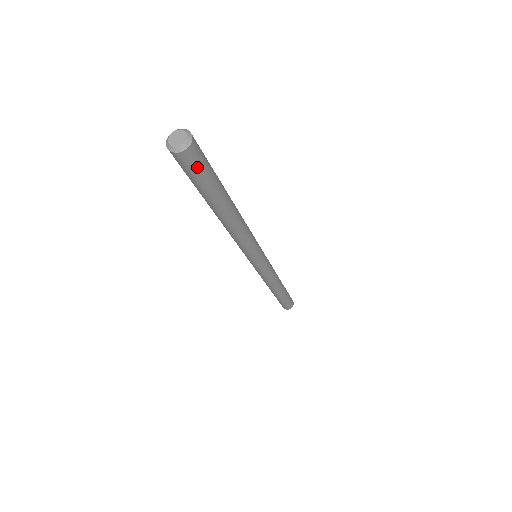
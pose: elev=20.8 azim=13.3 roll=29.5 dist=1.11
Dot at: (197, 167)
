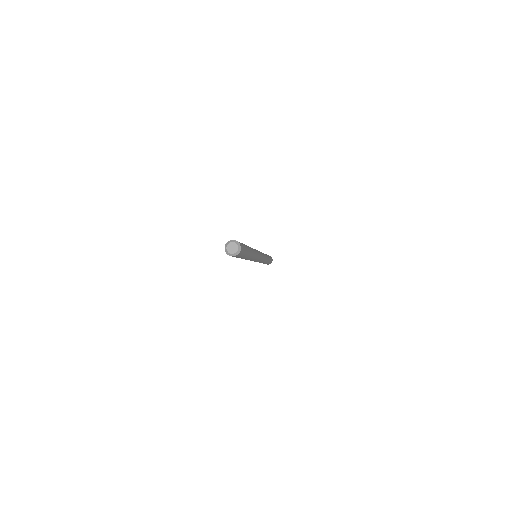
Dot at: (238, 256)
